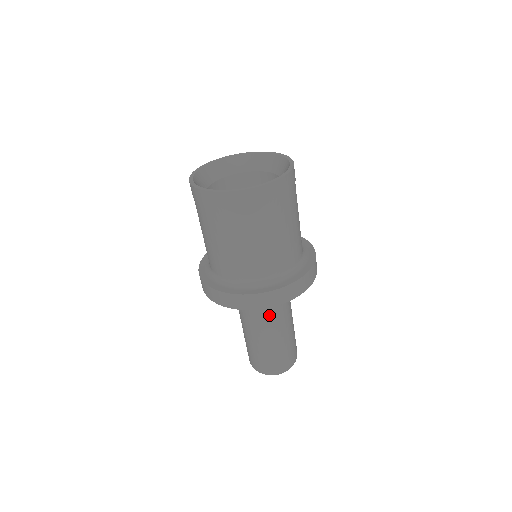
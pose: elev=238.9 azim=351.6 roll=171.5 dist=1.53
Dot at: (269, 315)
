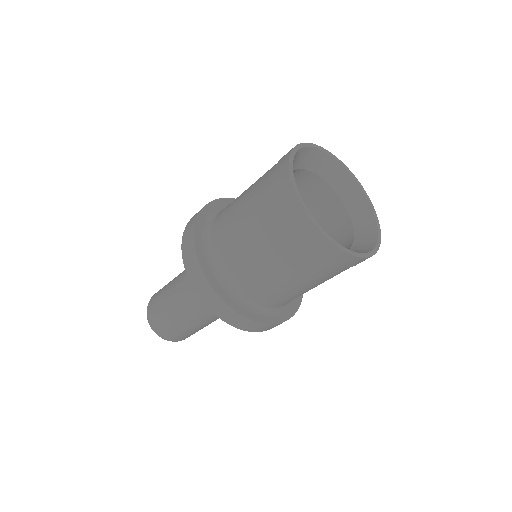
Dot at: occluded
